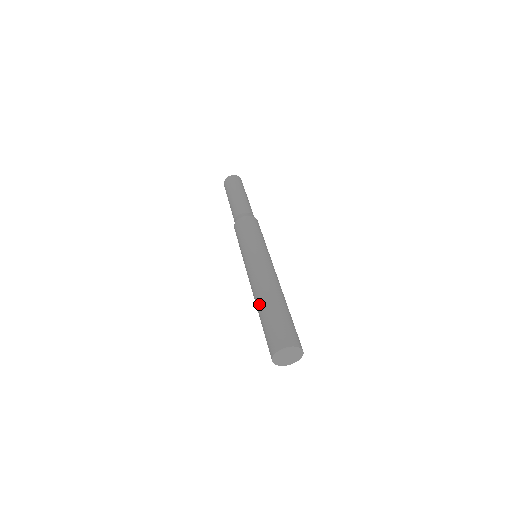
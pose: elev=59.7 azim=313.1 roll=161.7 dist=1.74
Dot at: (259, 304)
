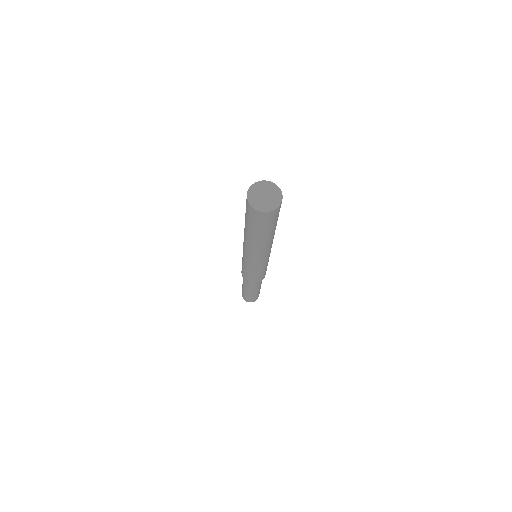
Dot at: occluded
